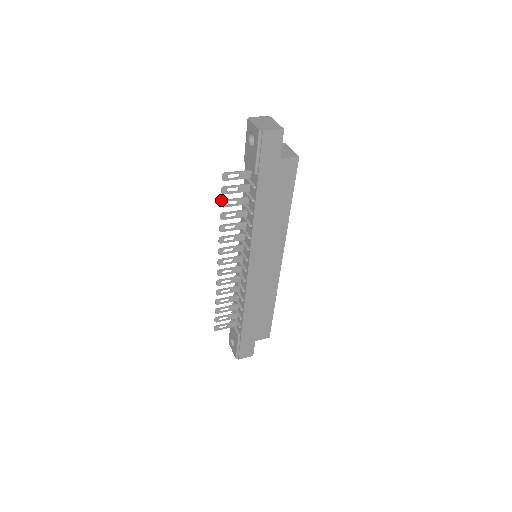
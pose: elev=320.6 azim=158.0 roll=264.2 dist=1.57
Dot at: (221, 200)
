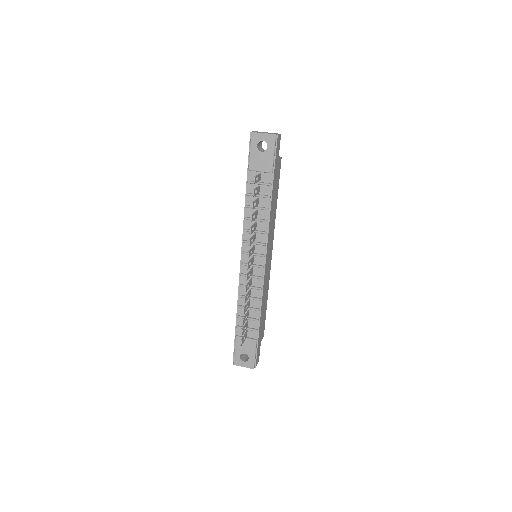
Dot at: (252, 203)
